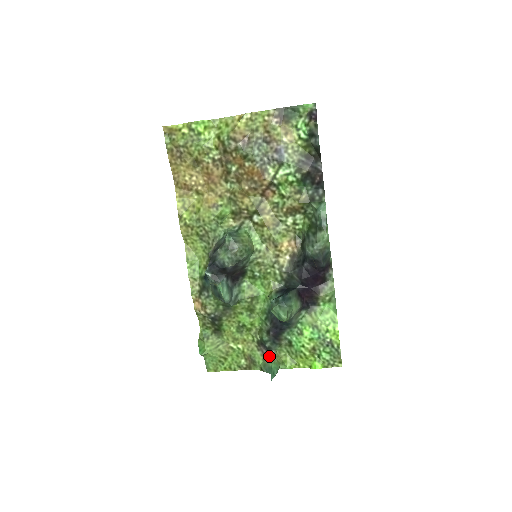
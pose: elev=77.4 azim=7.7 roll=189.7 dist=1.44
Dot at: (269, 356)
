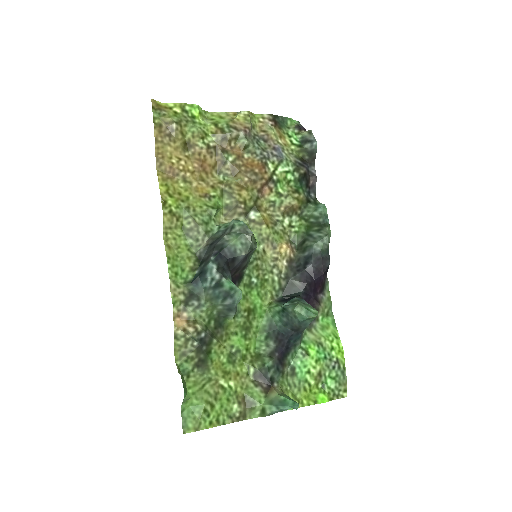
Dot at: (273, 389)
